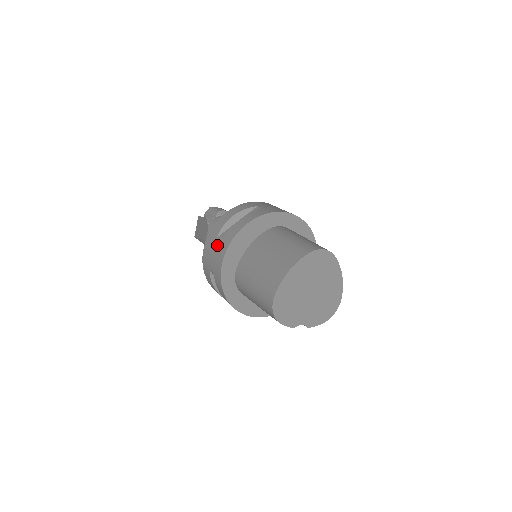
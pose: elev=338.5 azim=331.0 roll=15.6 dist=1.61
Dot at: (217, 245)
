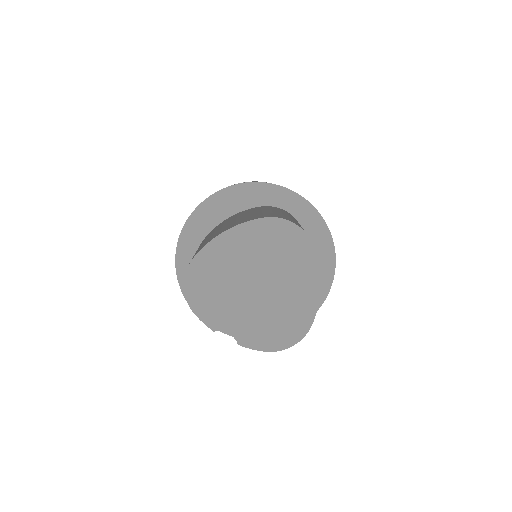
Dot at: occluded
